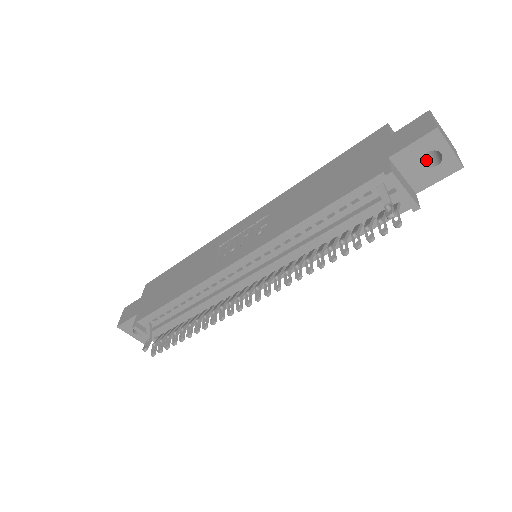
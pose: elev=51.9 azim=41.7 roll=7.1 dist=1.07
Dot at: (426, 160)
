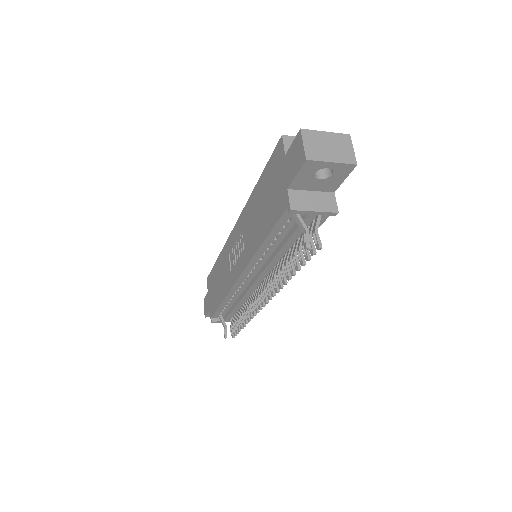
Dot at: occluded
